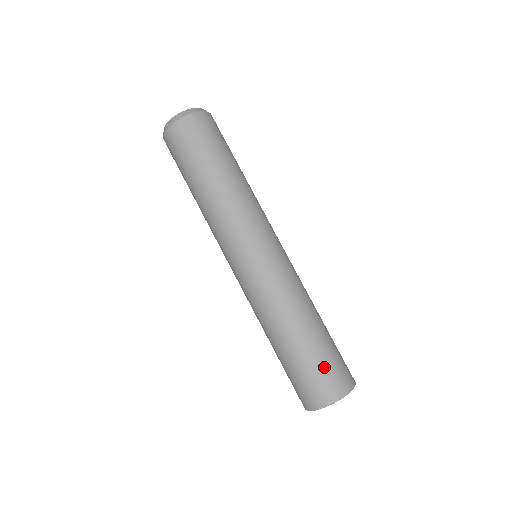
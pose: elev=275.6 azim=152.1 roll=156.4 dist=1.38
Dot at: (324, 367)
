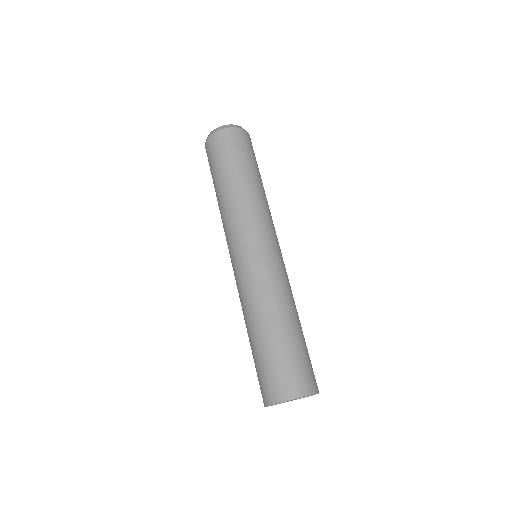
Dot at: (301, 361)
